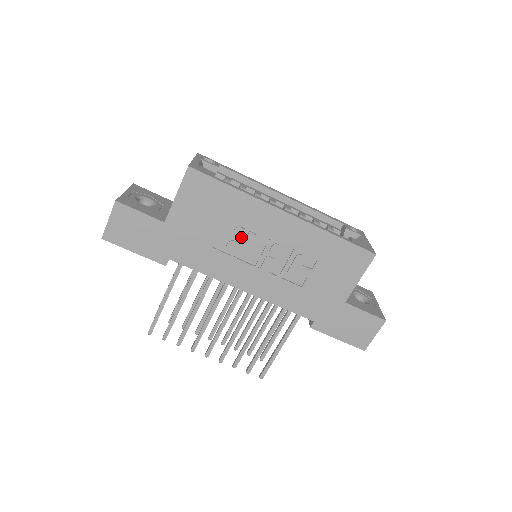
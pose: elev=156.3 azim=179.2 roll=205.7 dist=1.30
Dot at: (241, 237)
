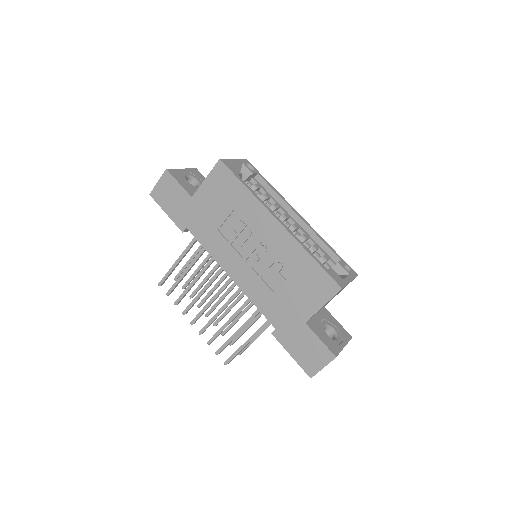
Dot at: (240, 230)
